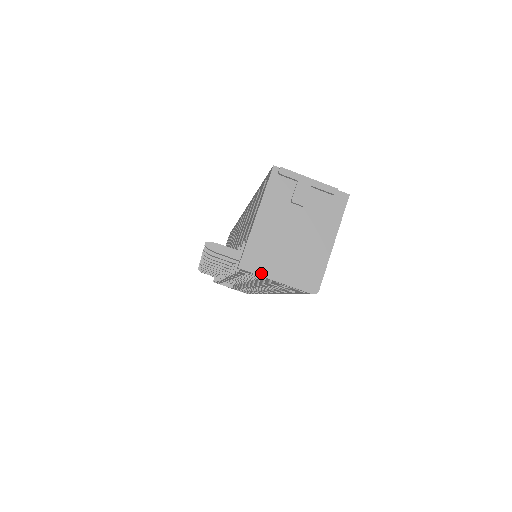
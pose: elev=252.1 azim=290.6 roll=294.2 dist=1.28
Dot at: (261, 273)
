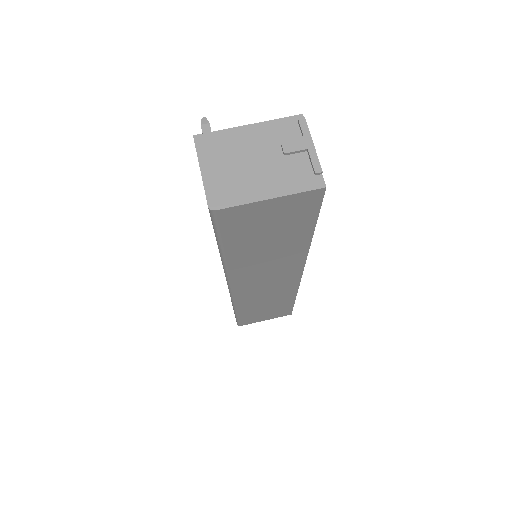
Dot at: (200, 155)
